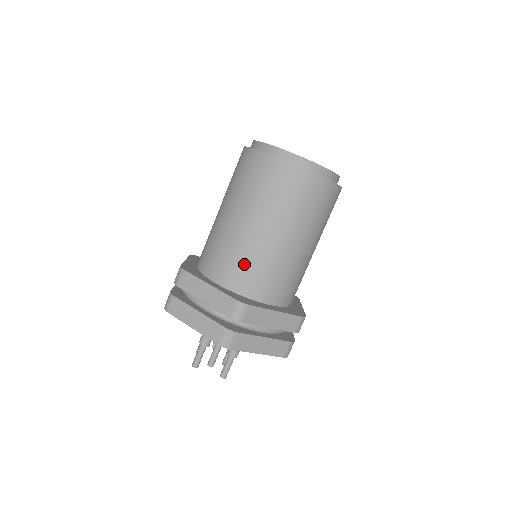
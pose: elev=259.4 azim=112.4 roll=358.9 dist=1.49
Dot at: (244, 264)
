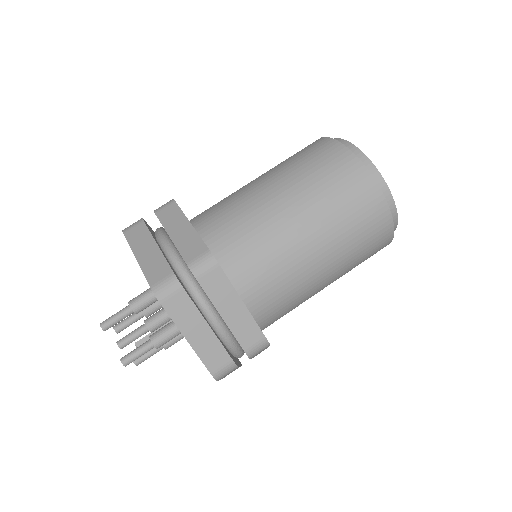
Dot at: (243, 229)
